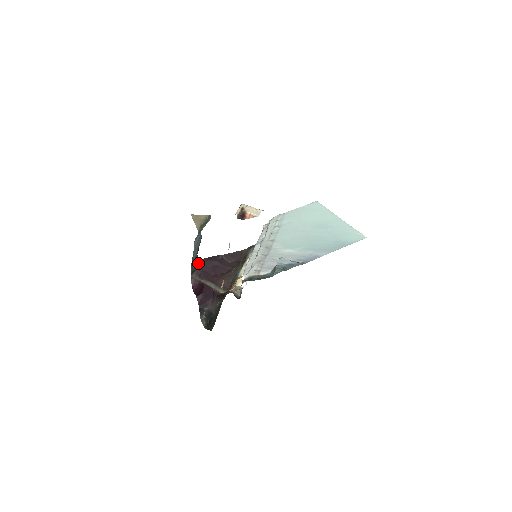
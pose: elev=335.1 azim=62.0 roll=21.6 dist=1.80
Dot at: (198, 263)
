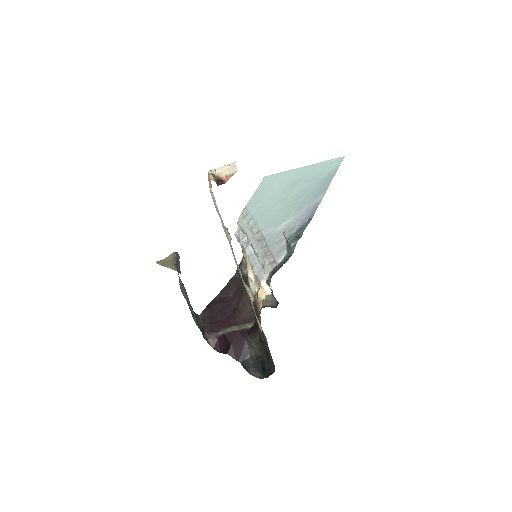
Dot at: (200, 320)
